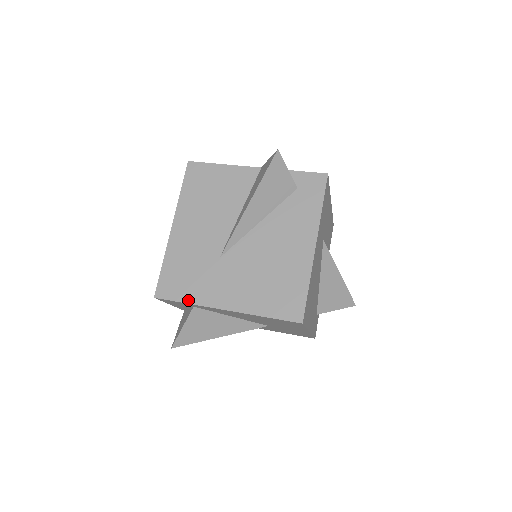
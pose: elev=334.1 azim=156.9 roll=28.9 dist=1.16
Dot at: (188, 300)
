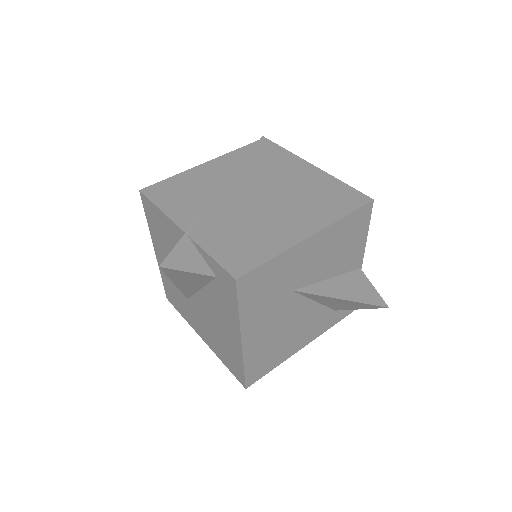
Dot at: (183, 316)
